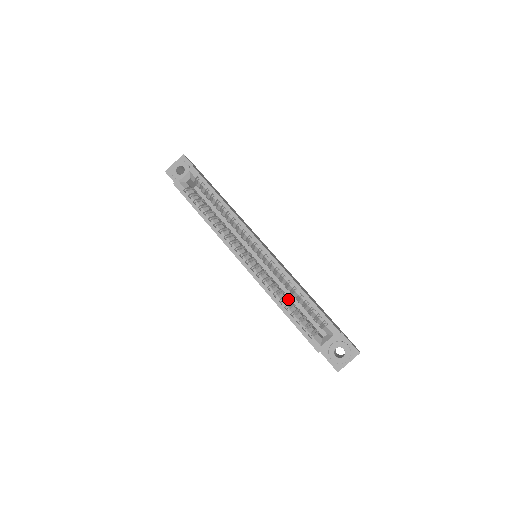
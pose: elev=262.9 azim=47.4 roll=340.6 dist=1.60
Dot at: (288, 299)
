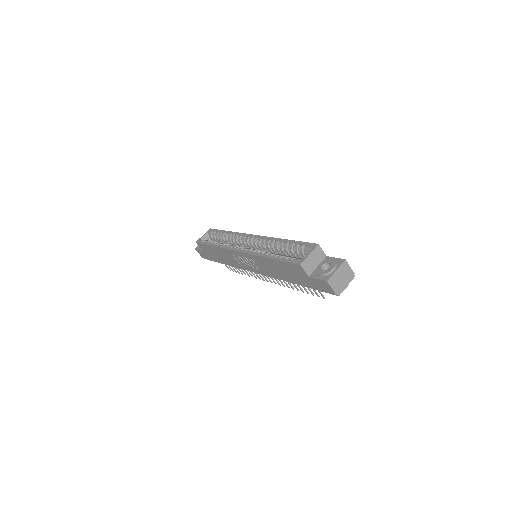
Dot at: occluded
